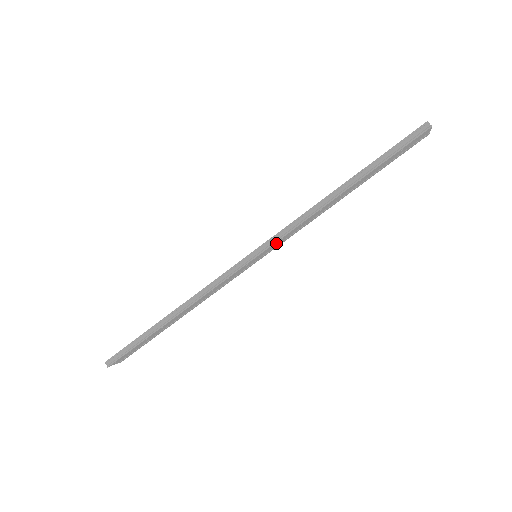
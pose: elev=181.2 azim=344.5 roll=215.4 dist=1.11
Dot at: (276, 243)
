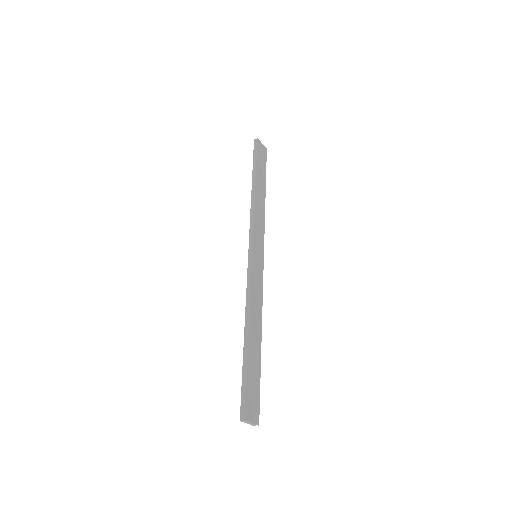
Dot at: (255, 236)
